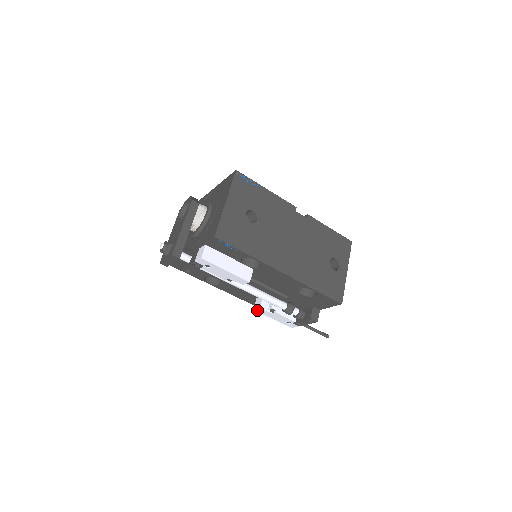
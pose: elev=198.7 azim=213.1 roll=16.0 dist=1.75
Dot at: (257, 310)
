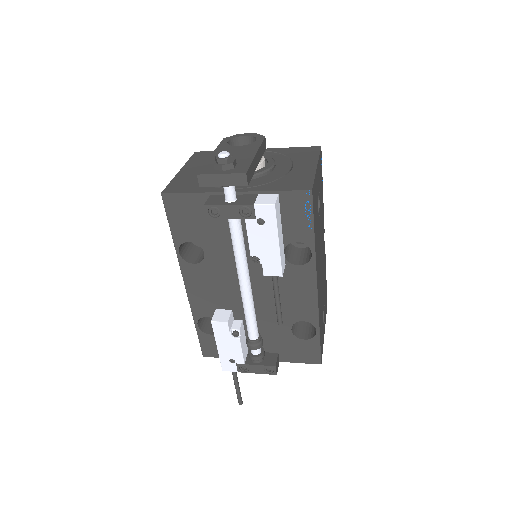
Dot at: (216, 324)
